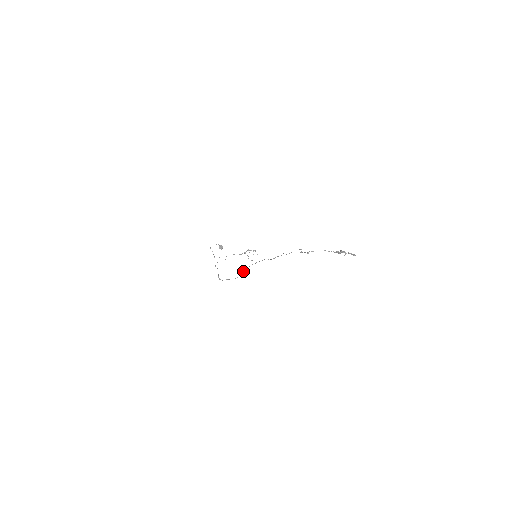
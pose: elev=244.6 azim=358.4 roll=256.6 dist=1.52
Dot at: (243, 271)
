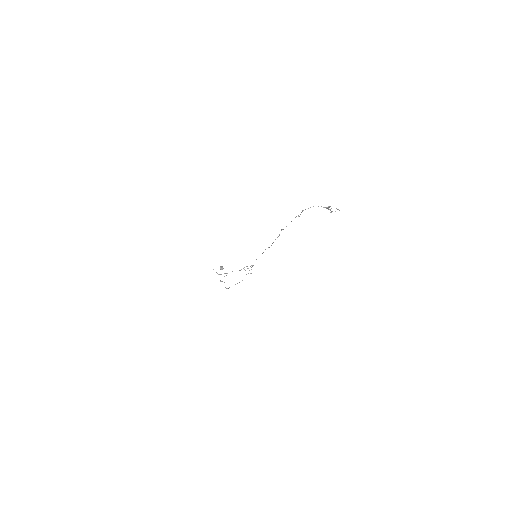
Dot at: occluded
